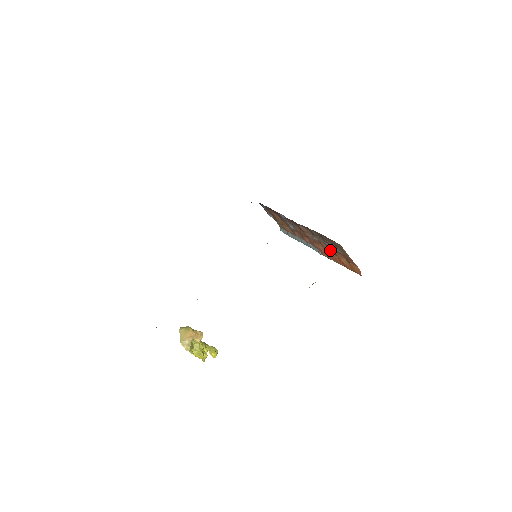
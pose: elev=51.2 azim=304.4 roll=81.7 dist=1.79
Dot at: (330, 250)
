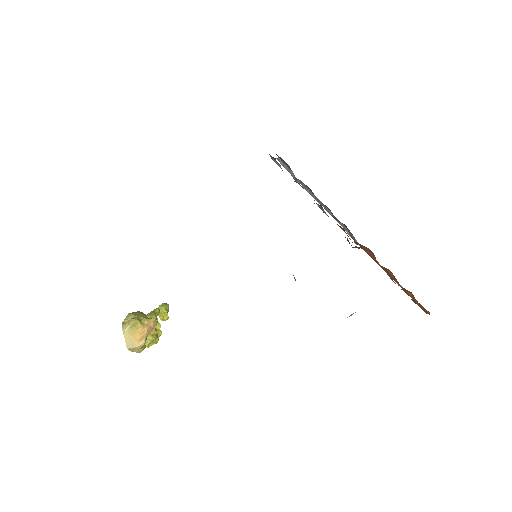
Dot at: occluded
